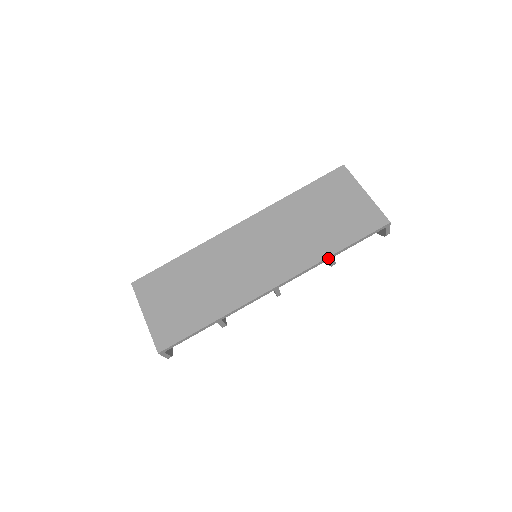
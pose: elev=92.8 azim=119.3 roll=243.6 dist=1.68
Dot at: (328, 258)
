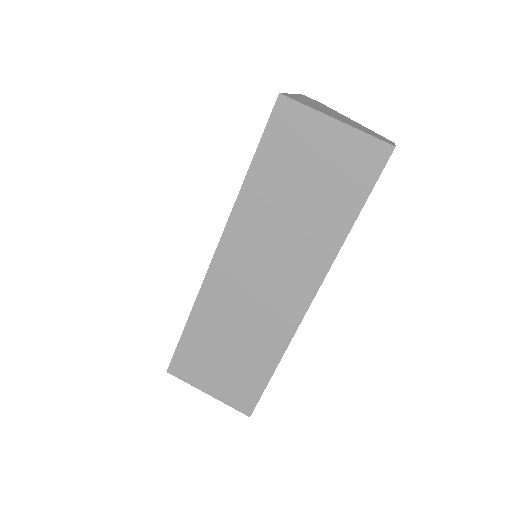
Dot at: (346, 236)
